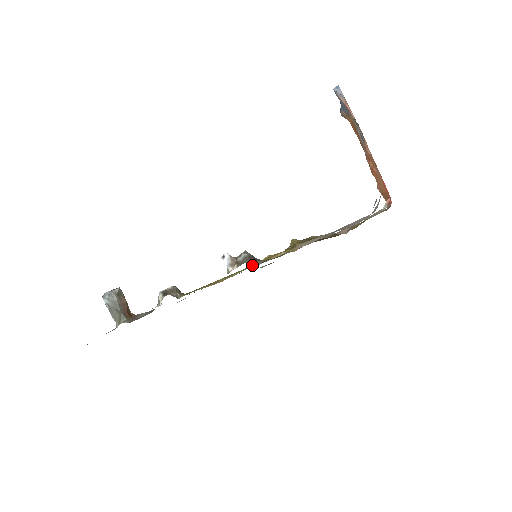
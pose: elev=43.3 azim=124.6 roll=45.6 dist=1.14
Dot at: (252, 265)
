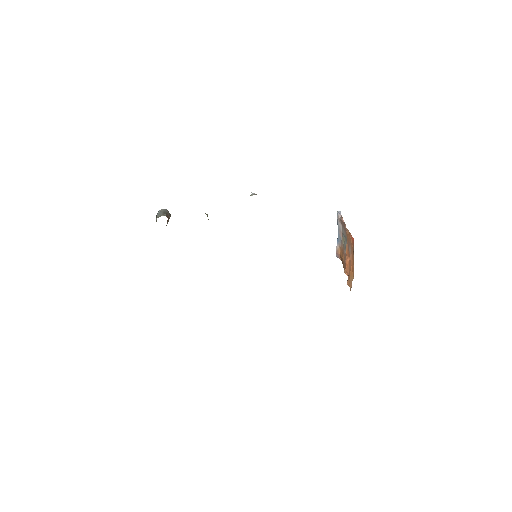
Dot at: occluded
